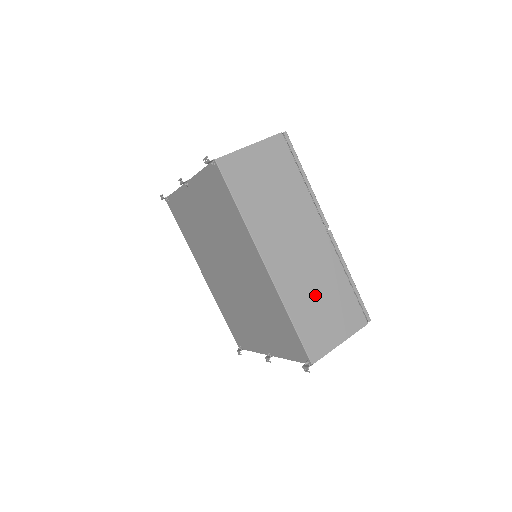
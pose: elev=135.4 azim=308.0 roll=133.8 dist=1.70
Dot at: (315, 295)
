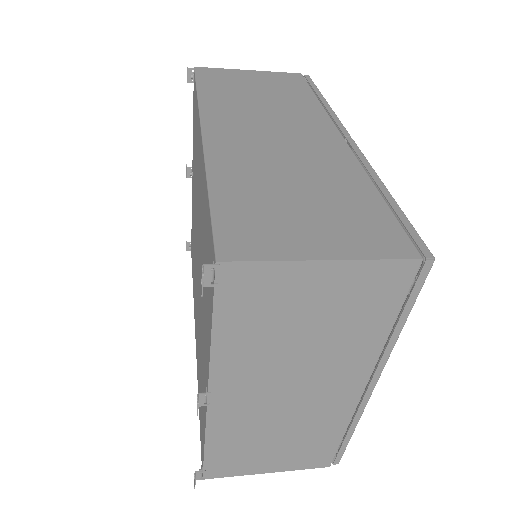
Dot at: (284, 181)
